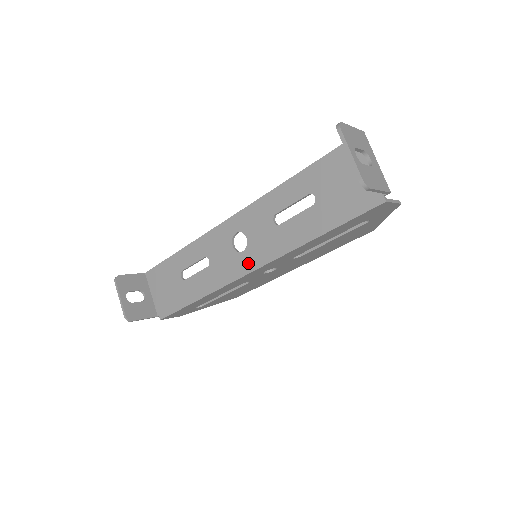
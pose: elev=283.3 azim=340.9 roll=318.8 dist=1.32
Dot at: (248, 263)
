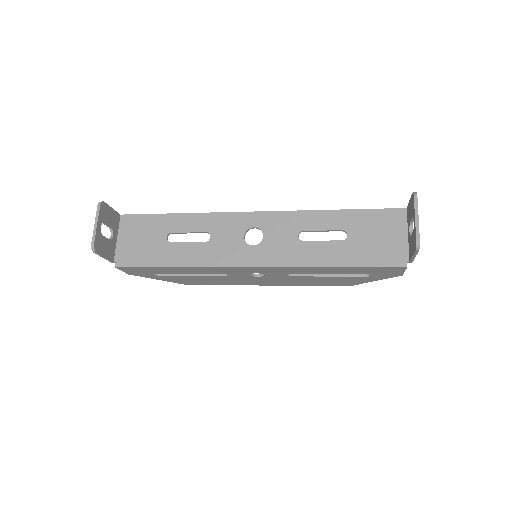
Dot at: (254, 258)
